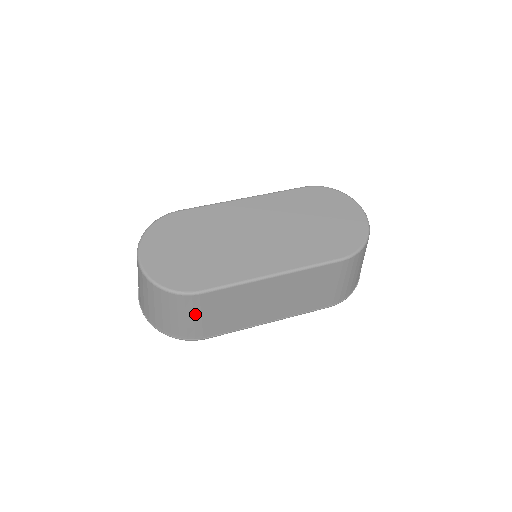
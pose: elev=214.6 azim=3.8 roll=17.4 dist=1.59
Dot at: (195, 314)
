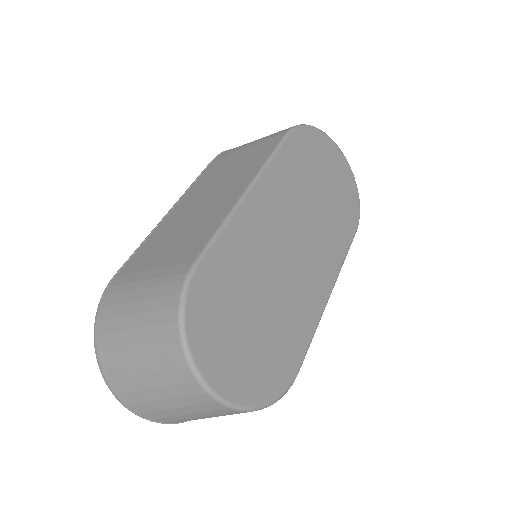
Dot at: occluded
